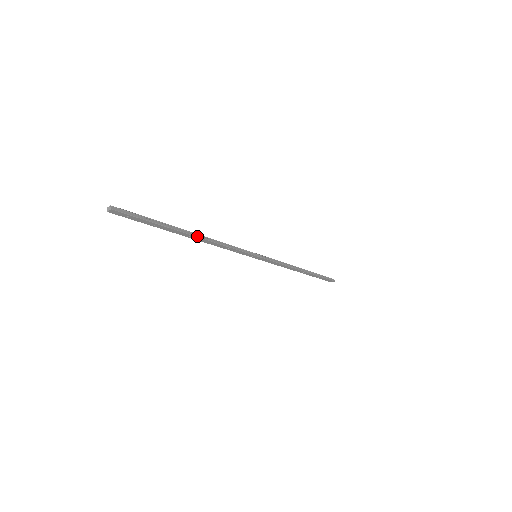
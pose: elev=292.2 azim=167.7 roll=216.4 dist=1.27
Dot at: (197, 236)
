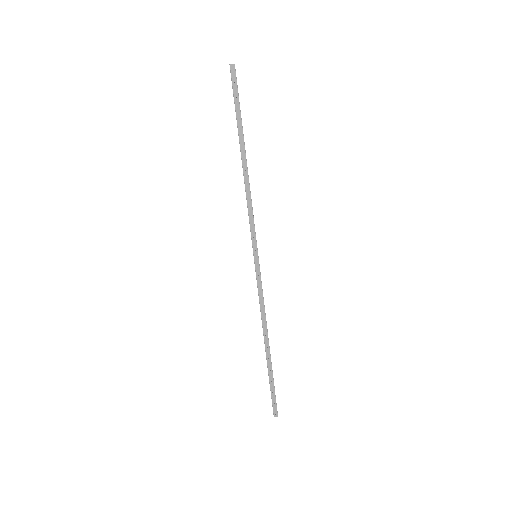
Dot at: occluded
